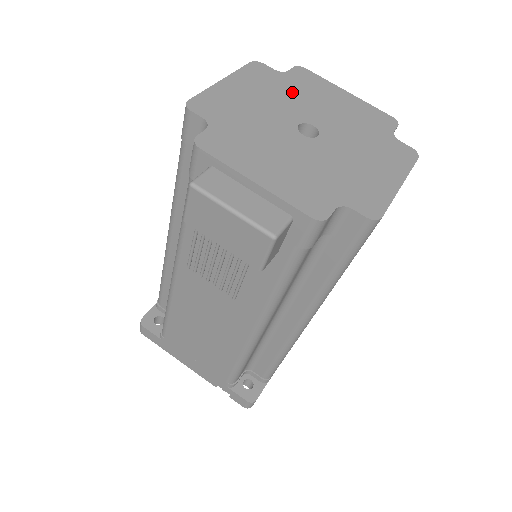
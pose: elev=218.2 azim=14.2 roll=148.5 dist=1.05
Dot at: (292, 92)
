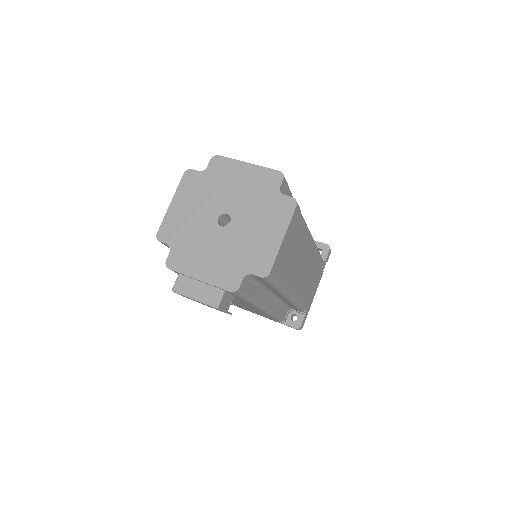
Dot at: (212, 188)
